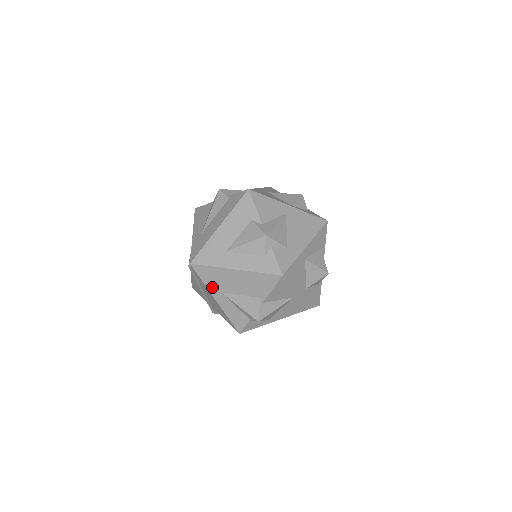
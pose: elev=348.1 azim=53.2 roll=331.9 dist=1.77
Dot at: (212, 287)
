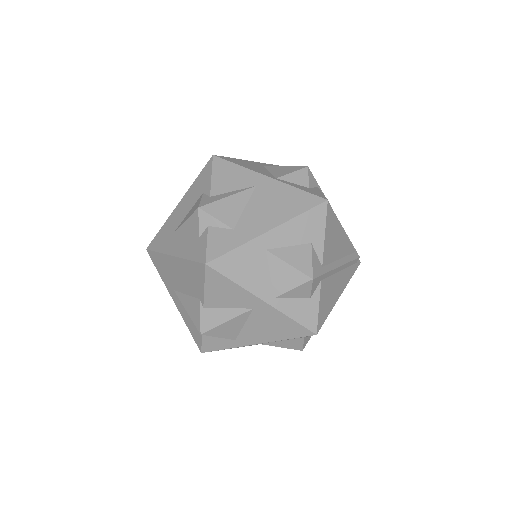
Dot at: (166, 282)
